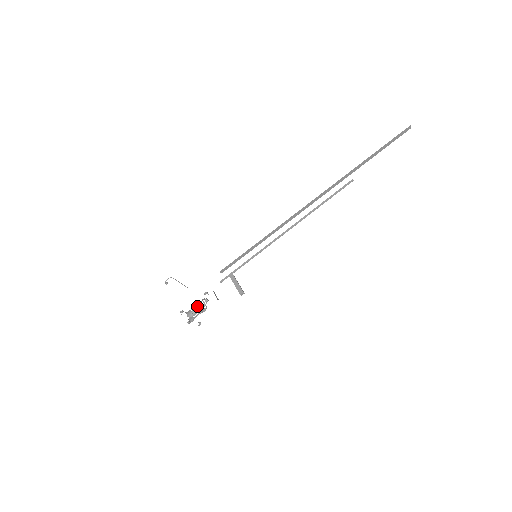
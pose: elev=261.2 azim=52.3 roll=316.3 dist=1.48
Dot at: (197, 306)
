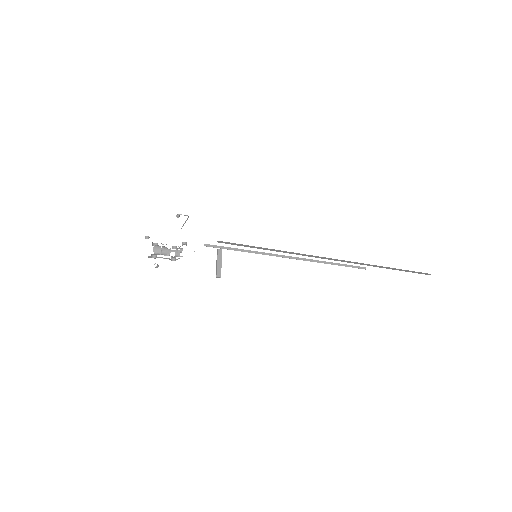
Dot at: (171, 250)
